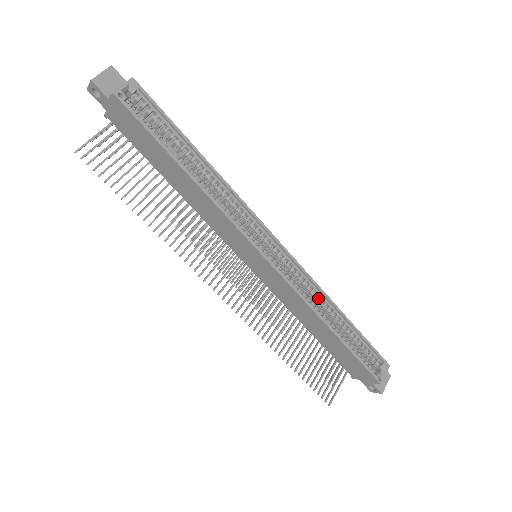
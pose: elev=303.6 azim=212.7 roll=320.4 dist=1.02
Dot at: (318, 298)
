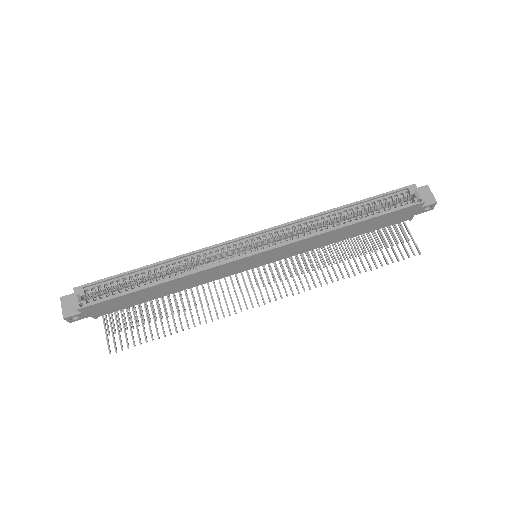
Dot at: (317, 222)
